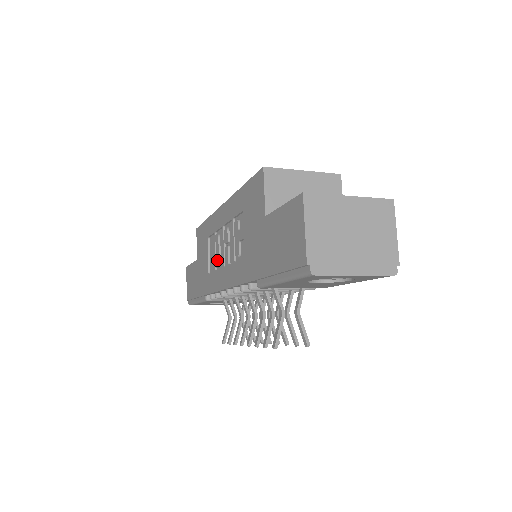
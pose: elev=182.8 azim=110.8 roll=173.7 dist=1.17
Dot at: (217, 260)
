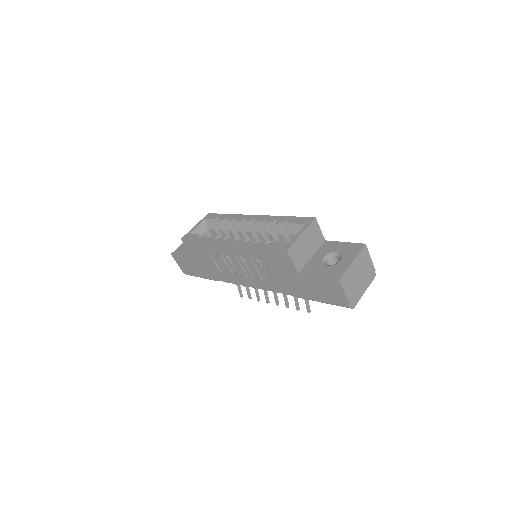
Dot at: (233, 270)
